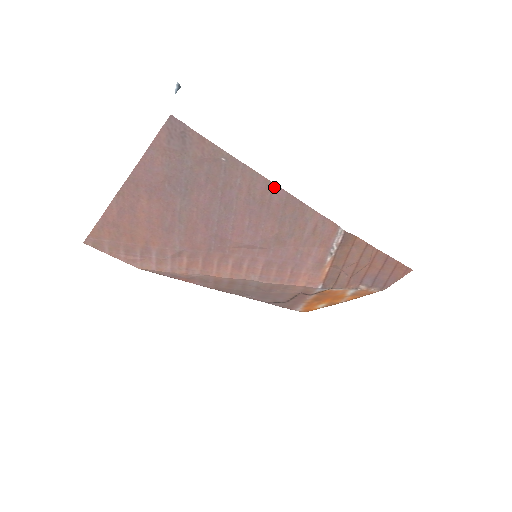
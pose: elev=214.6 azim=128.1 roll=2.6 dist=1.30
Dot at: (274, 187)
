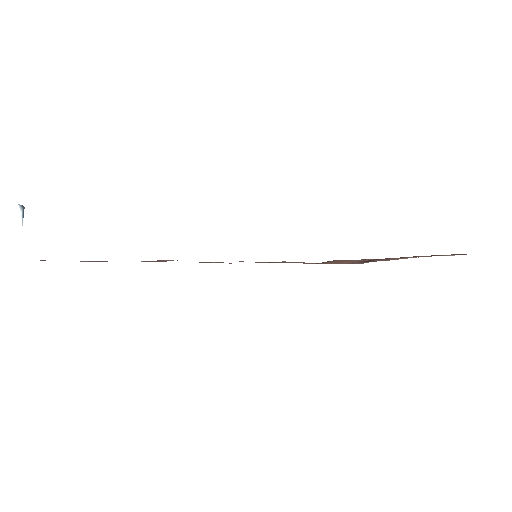
Dot at: occluded
